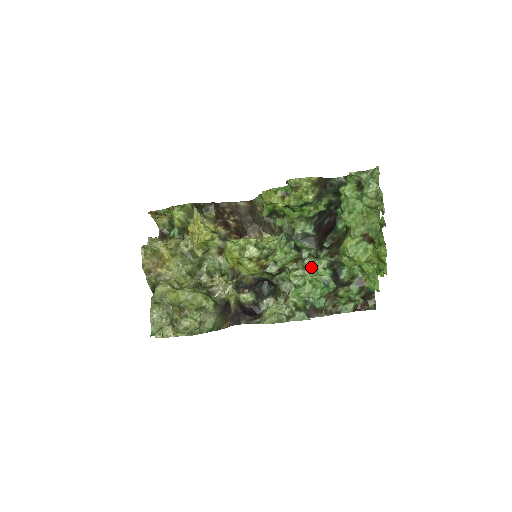
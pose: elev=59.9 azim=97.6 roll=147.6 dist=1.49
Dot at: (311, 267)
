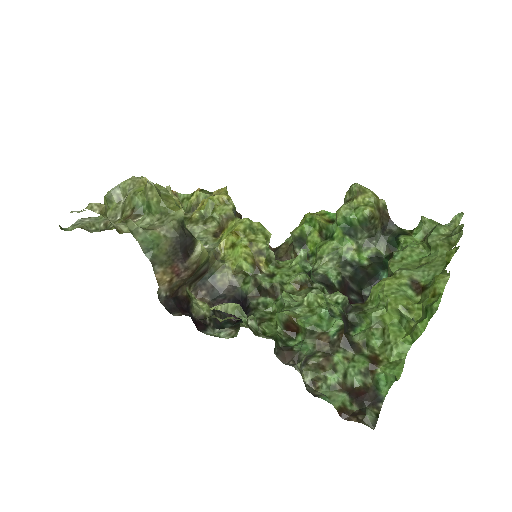
Dot at: occluded
